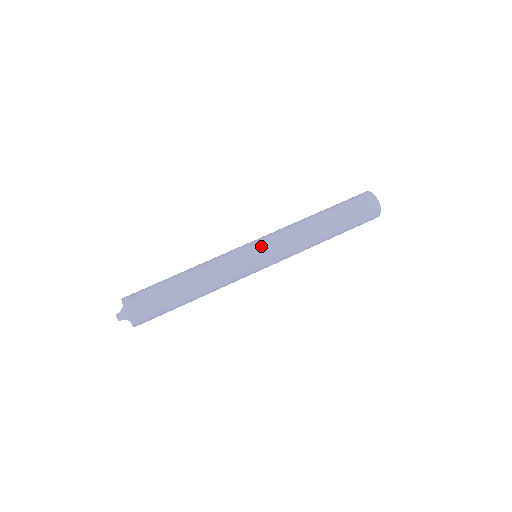
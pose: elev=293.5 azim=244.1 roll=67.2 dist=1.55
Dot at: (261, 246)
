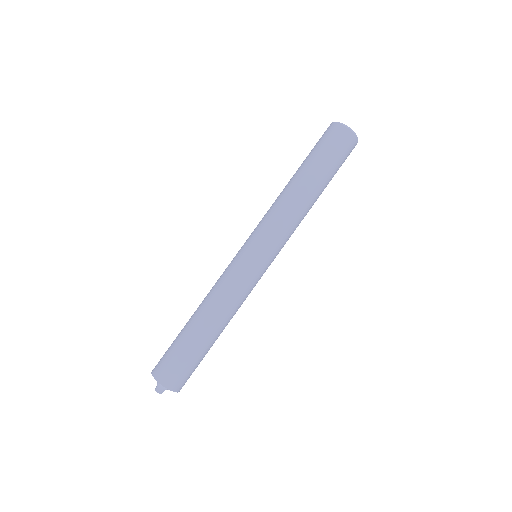
Dot at: (259, 248)
